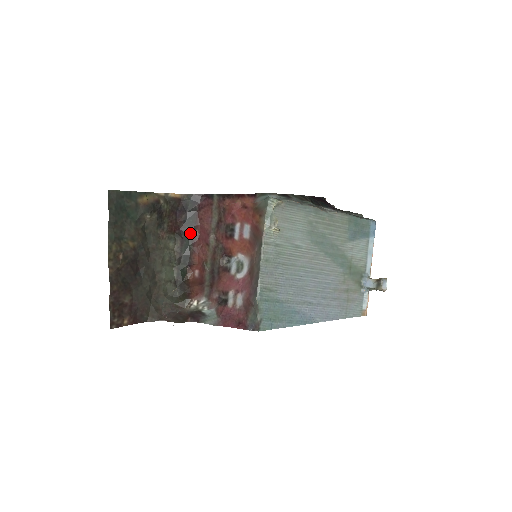
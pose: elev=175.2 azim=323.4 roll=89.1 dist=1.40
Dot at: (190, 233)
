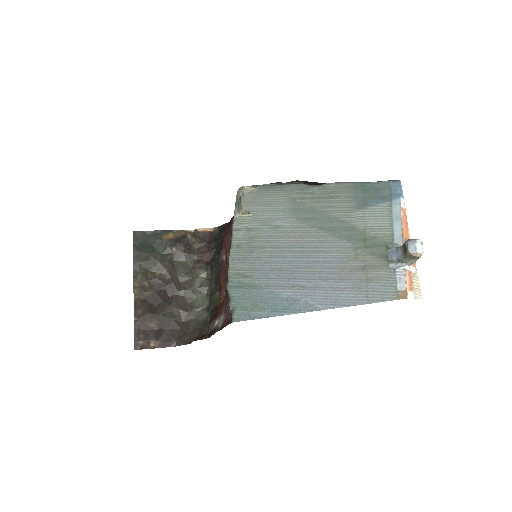
Dot at: (219, 259)
